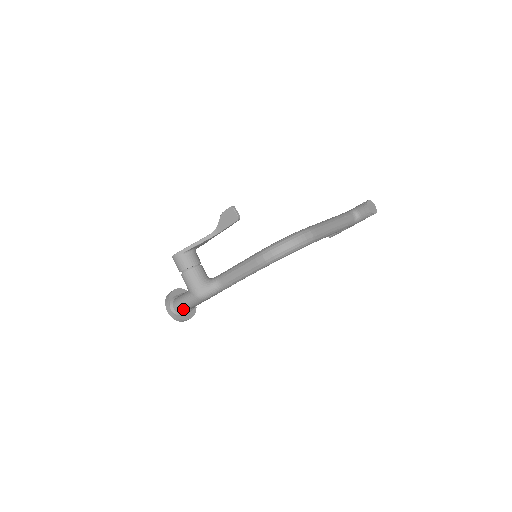
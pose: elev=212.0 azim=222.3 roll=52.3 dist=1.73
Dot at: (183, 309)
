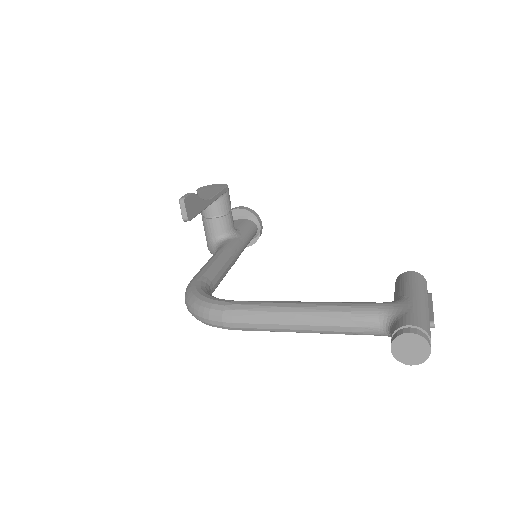
Dot at: occluded
